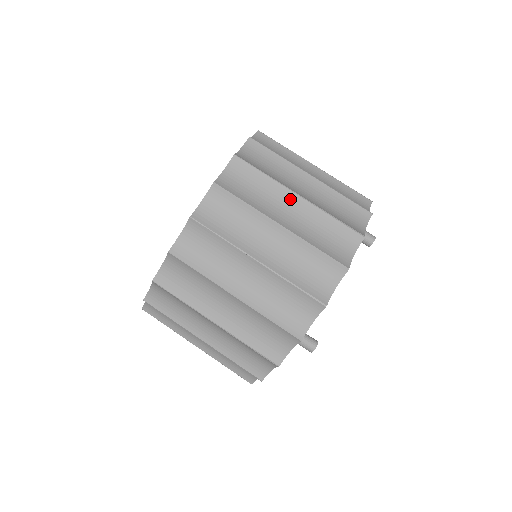
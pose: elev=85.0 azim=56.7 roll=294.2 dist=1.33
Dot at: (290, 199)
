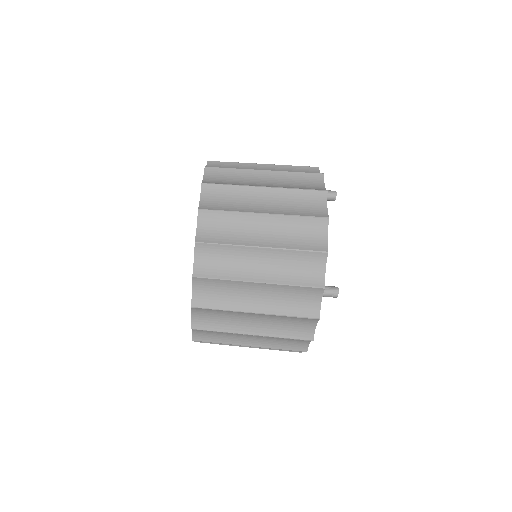
Dot at: (247, 335)
